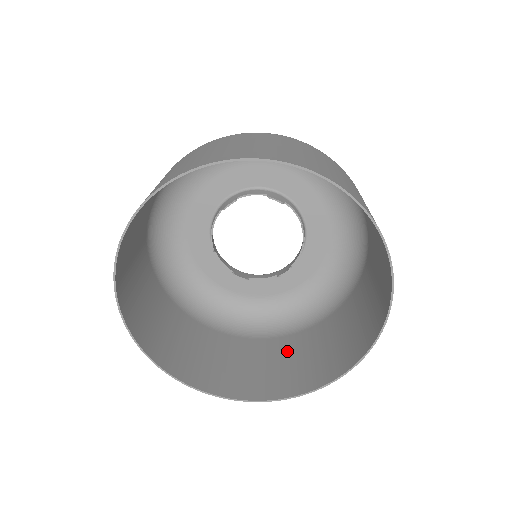
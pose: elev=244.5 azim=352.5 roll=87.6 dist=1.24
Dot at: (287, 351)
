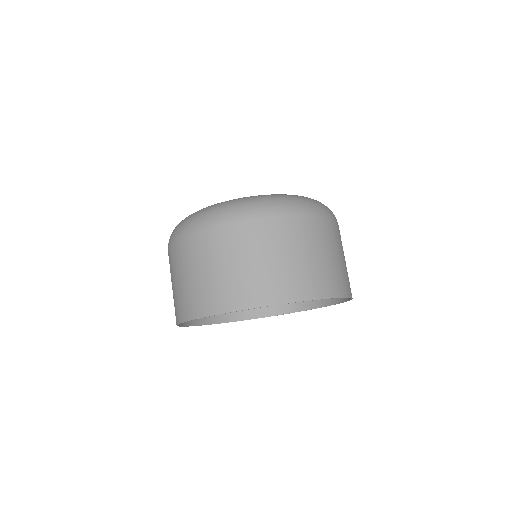
Dot at: occluded
